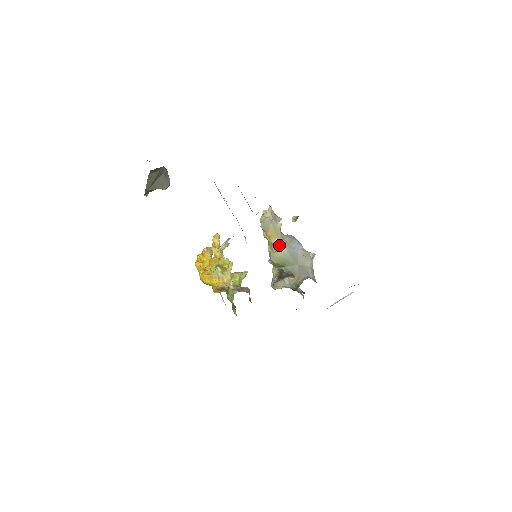
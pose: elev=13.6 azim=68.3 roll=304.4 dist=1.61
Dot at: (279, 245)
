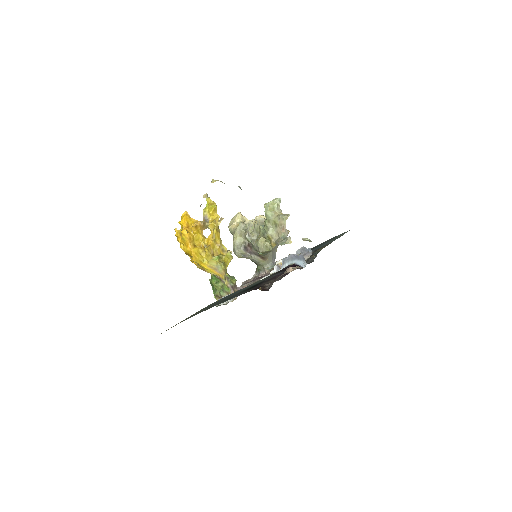
Dot at: occluded
